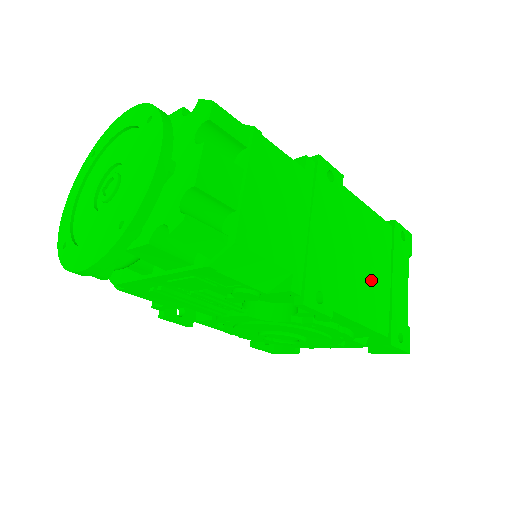
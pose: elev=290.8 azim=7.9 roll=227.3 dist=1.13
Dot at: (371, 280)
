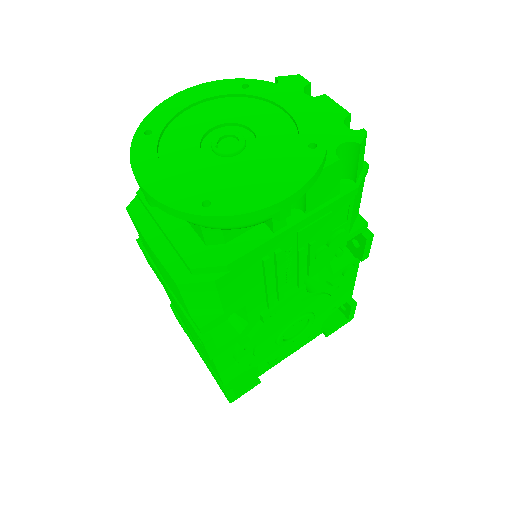
Dot at: occluded
